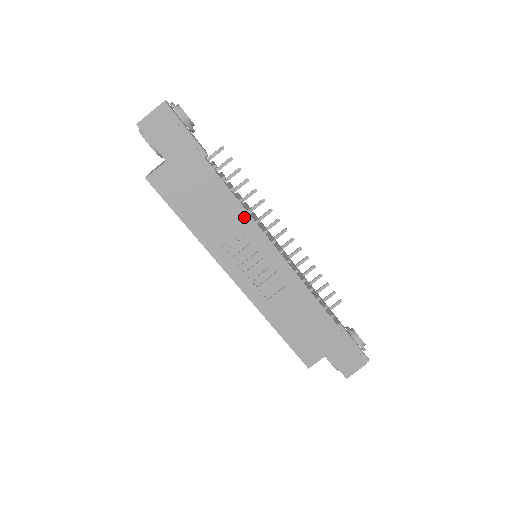
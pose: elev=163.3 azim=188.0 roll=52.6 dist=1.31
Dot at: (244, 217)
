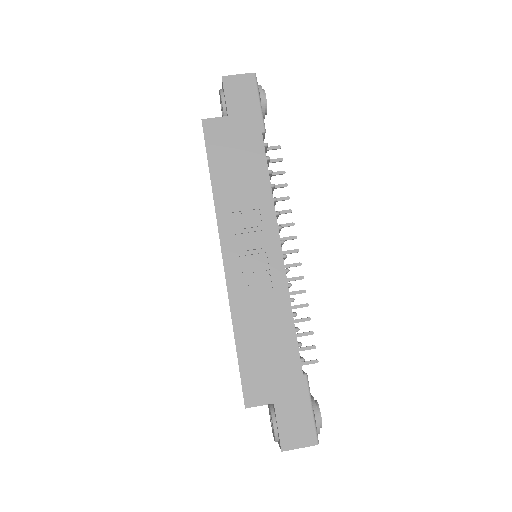
Dot at: (267, 200)
